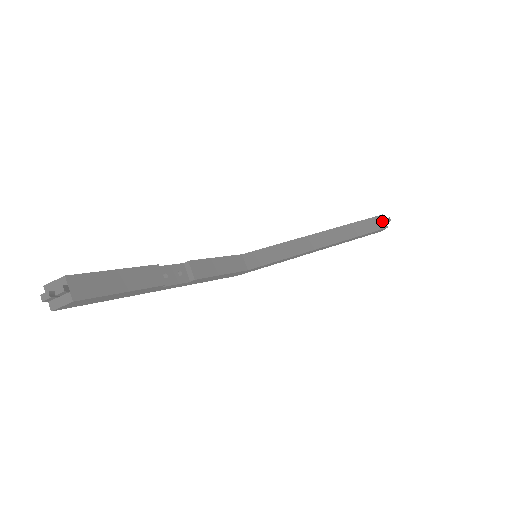
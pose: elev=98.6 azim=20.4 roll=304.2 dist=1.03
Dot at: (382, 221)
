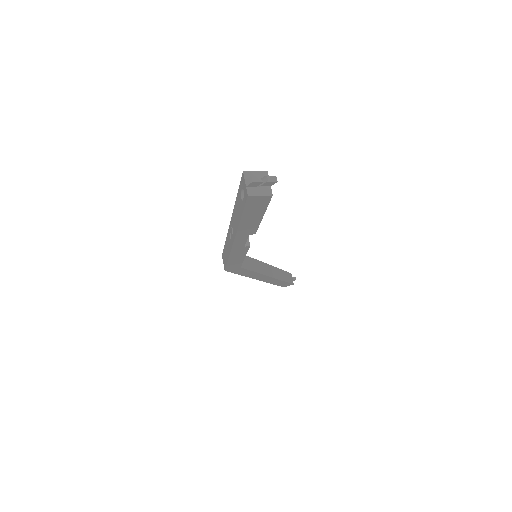
Dot at: (291, 278)
